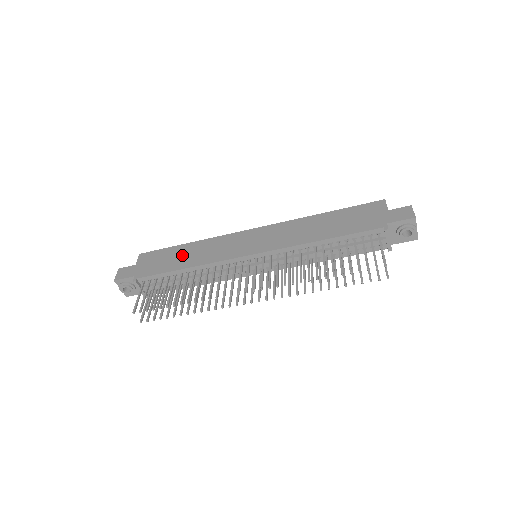
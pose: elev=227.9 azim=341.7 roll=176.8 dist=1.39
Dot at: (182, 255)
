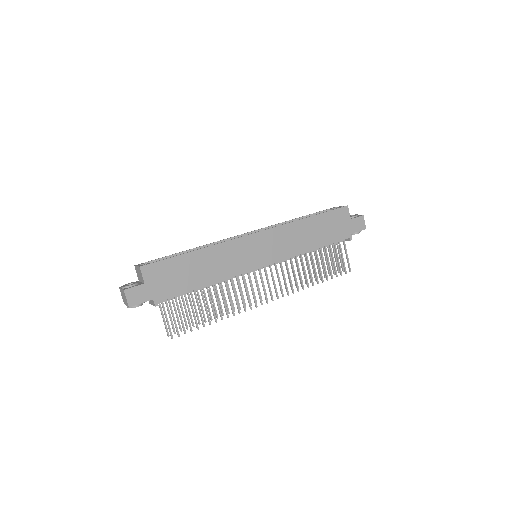
Dot at: (196, 268)
